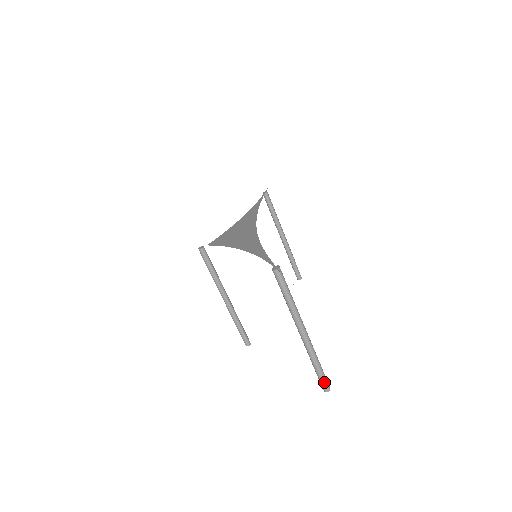
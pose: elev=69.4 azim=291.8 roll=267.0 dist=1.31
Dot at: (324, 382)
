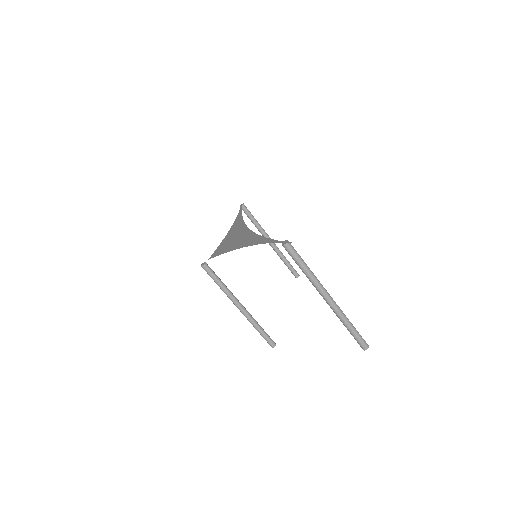
Dot at: (361, 341)
